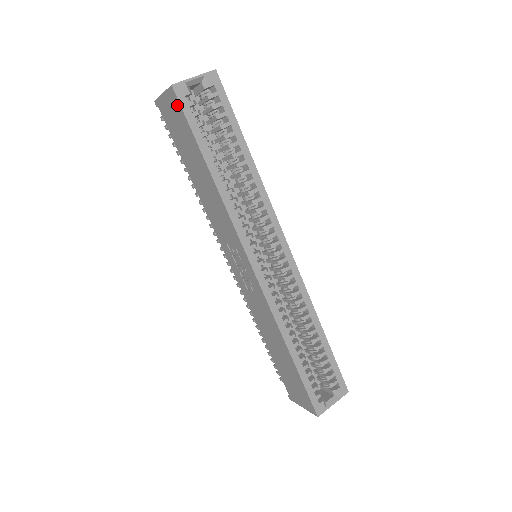
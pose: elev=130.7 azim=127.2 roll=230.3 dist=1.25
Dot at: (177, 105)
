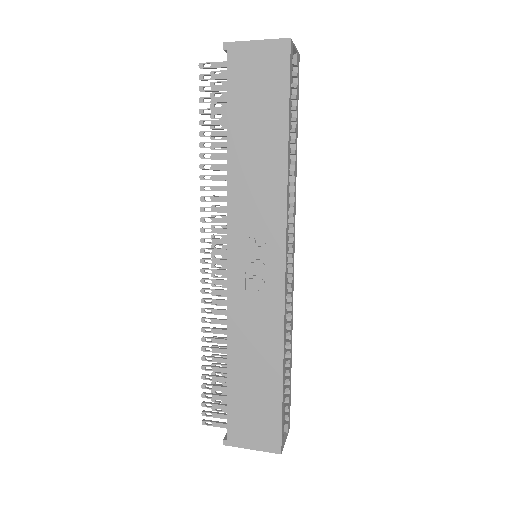
Dot at: (282, 60)
